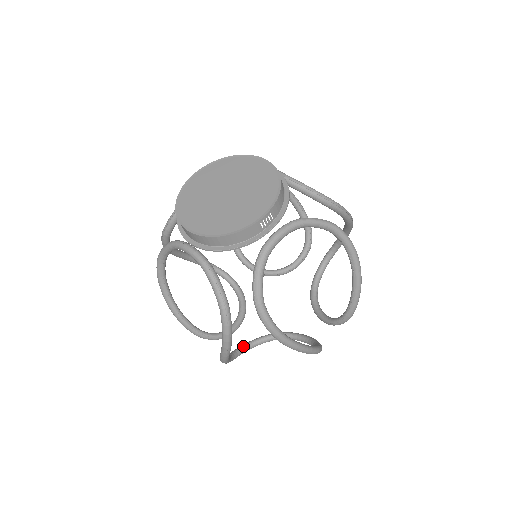
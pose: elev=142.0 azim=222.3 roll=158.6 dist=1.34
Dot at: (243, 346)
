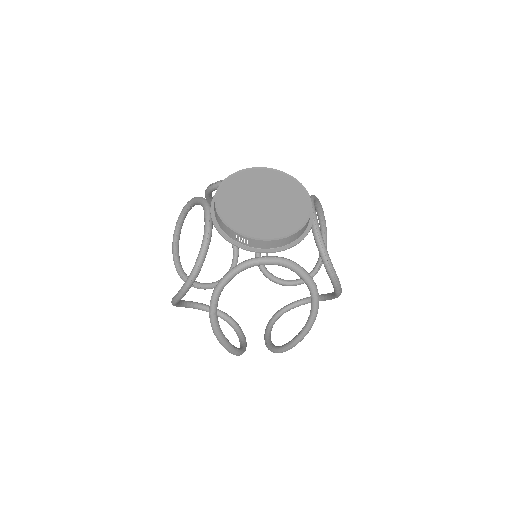
Dot at: (268, 339)
